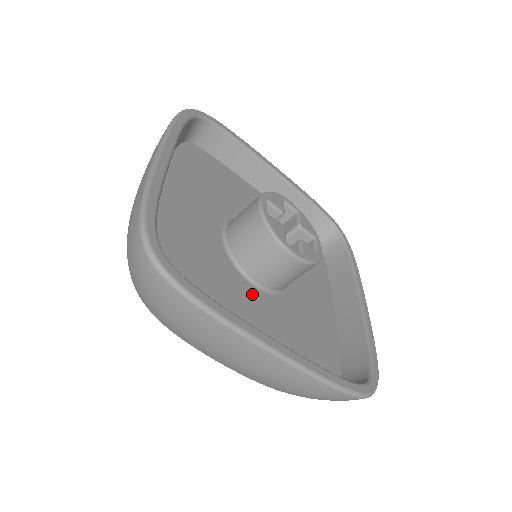
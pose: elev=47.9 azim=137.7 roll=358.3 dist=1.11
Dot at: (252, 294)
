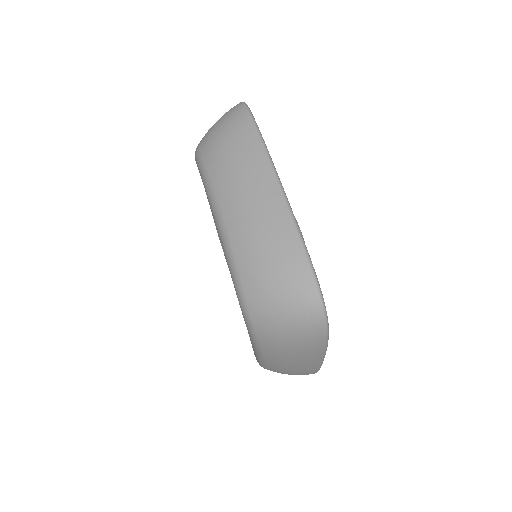
Dot at: occluded
